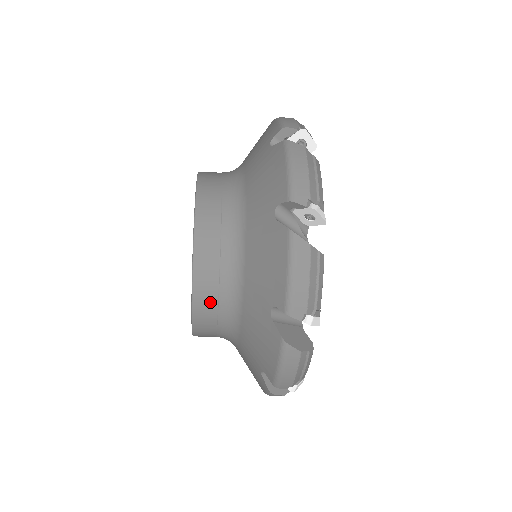
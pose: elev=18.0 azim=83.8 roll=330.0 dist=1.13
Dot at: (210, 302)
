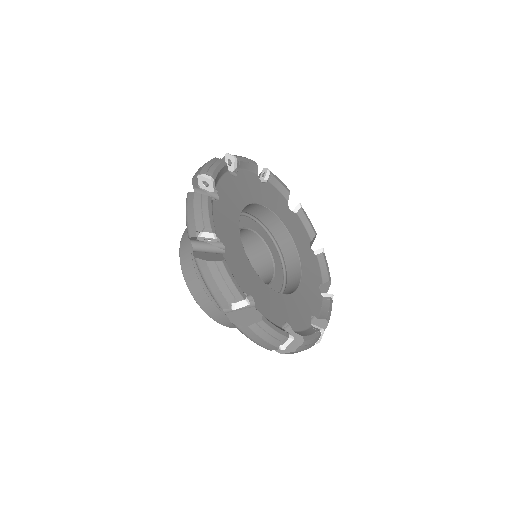
Dot at: (213, 309)
